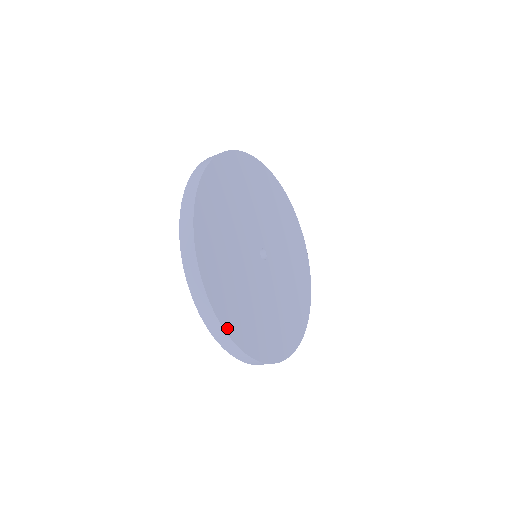
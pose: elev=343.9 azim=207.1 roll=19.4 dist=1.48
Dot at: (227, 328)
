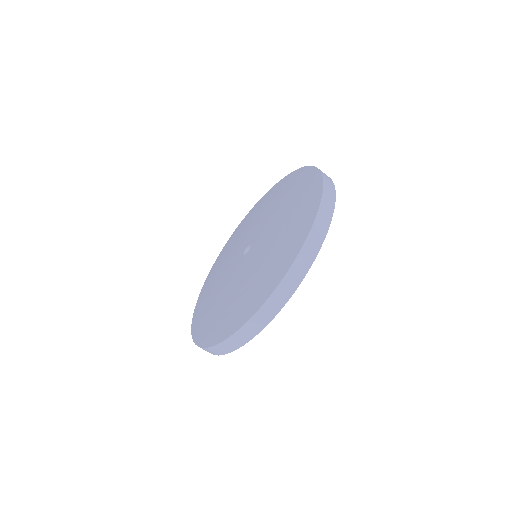
Dot at: (297, 284)
